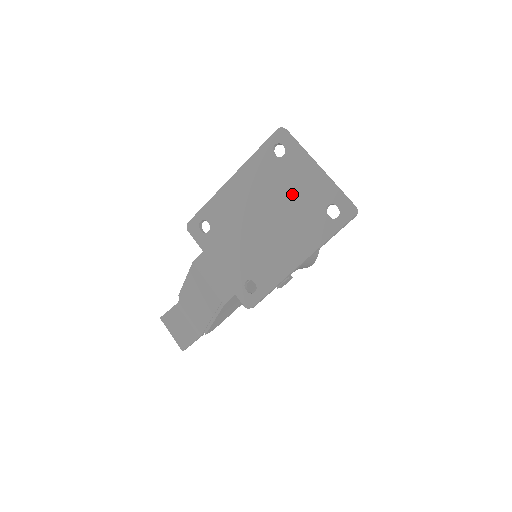
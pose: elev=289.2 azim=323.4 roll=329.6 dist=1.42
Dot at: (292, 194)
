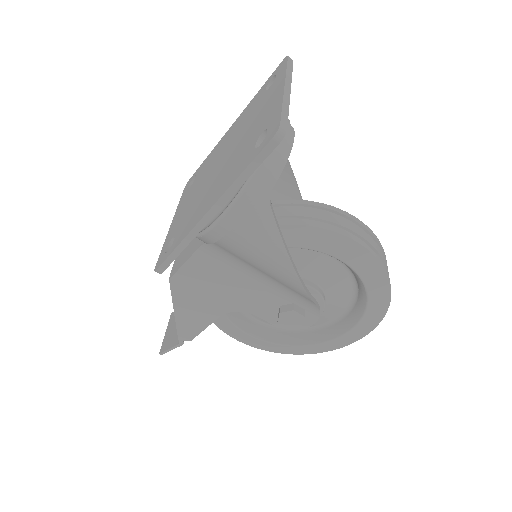
Dot at: (250, 128)
